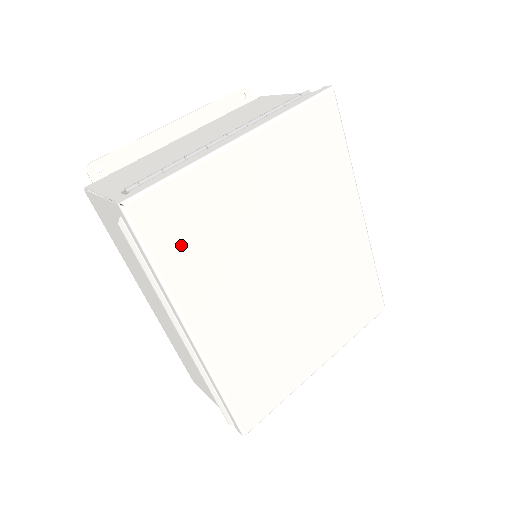
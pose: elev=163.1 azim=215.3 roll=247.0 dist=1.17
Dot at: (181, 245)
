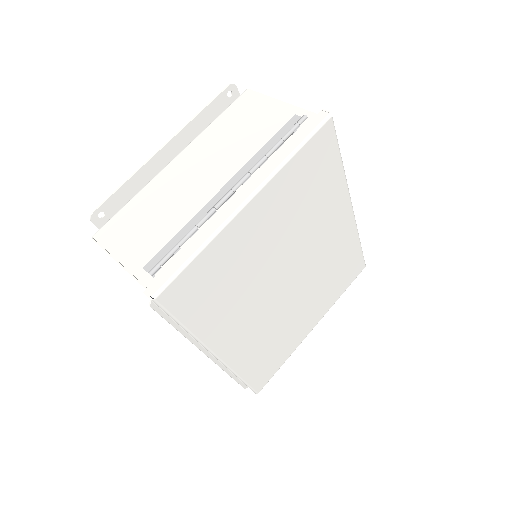
Dot at: (204, 303)
